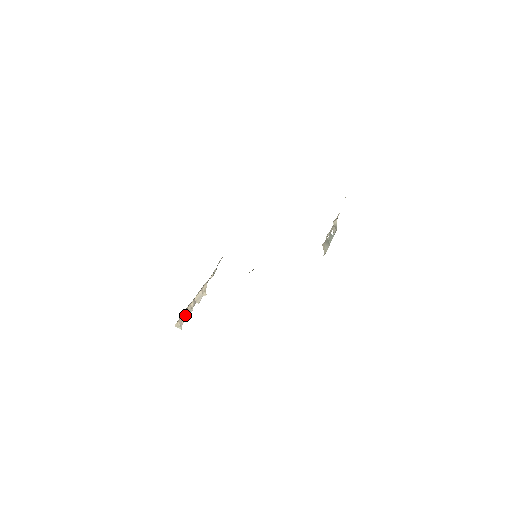
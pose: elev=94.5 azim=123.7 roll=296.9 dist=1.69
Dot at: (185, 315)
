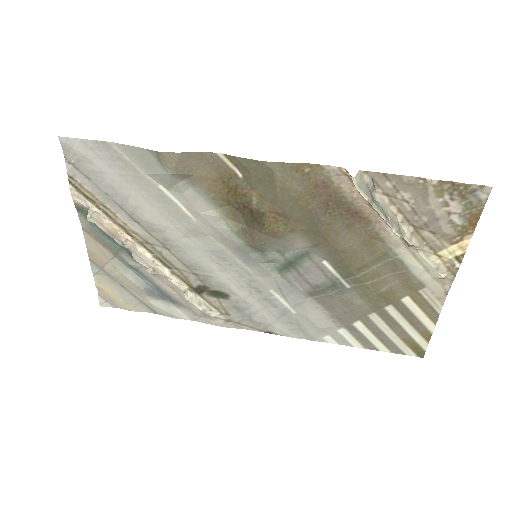
Dot at: (110, 229)
